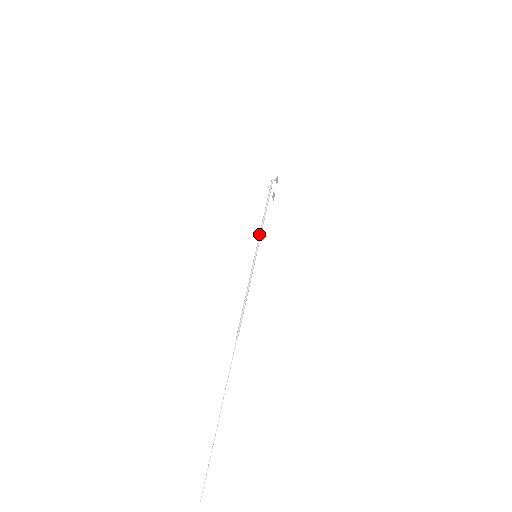
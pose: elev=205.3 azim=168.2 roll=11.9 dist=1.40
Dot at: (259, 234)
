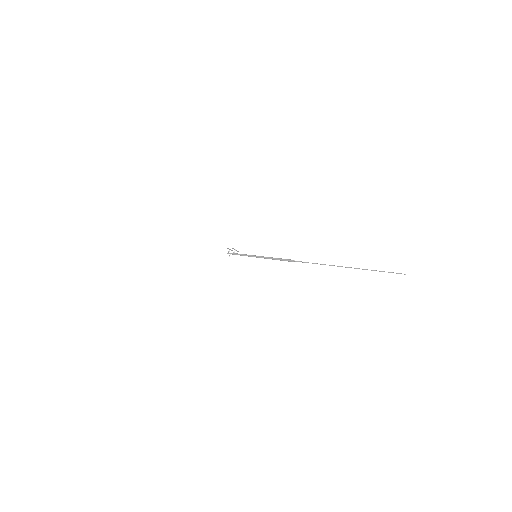
Dot at: occluded
